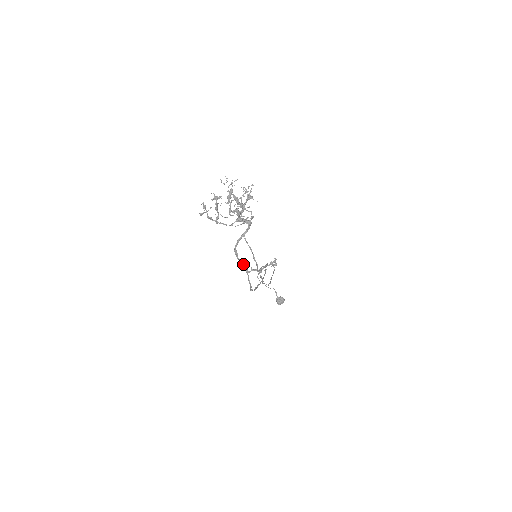
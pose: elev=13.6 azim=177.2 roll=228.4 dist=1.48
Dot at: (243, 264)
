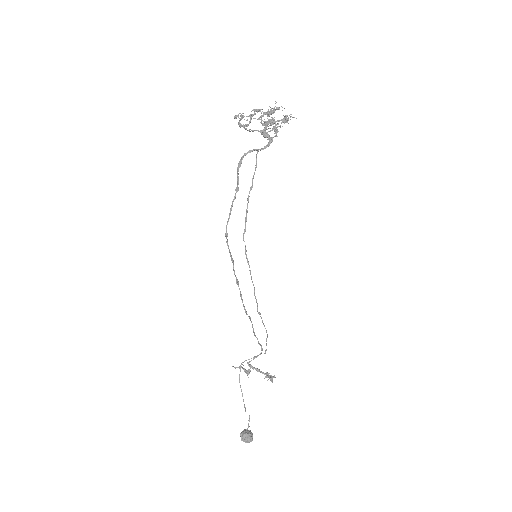
Dot at: occluded
